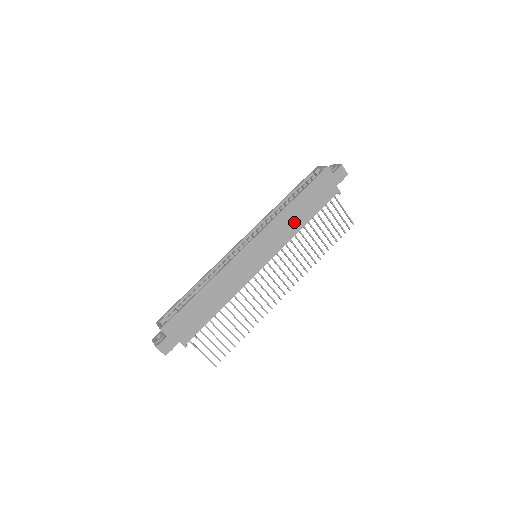
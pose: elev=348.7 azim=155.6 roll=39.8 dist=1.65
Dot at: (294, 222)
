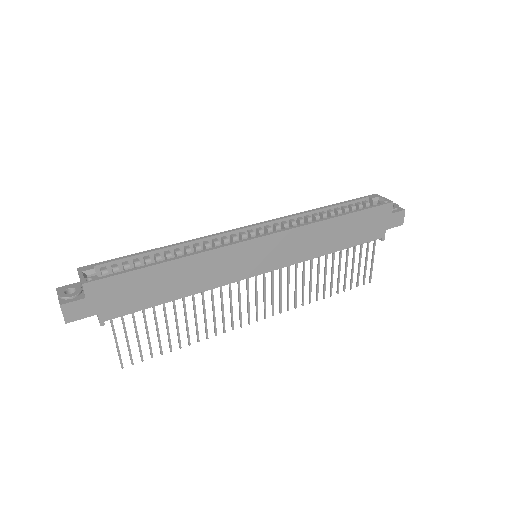
Dot at: (322, 242)
